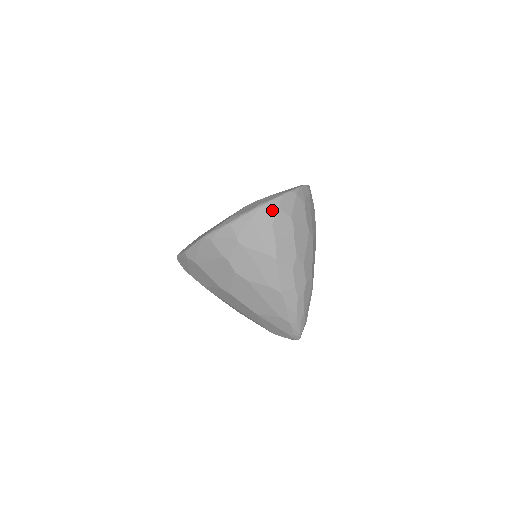
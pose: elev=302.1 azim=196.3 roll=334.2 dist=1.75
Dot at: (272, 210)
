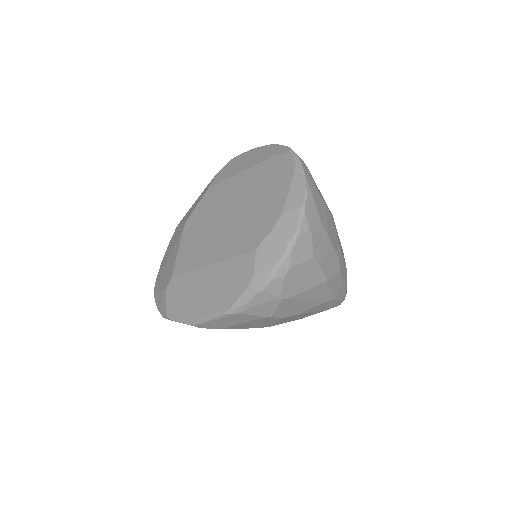
Dot at: (305, 241)
